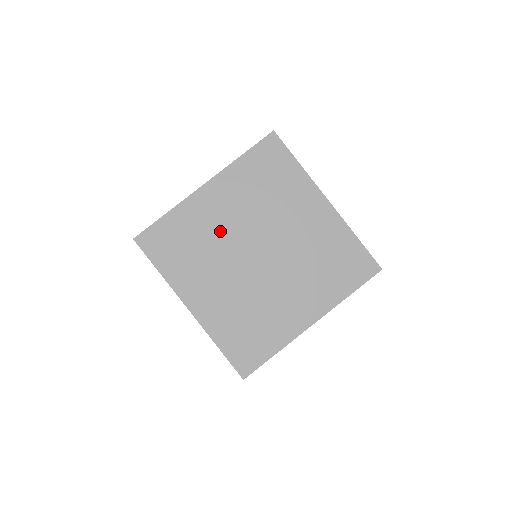
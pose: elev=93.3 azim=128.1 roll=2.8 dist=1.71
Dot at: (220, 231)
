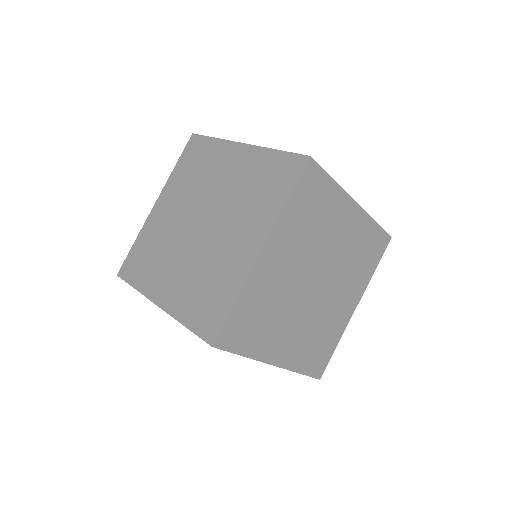
Dot at: (284, 285)
